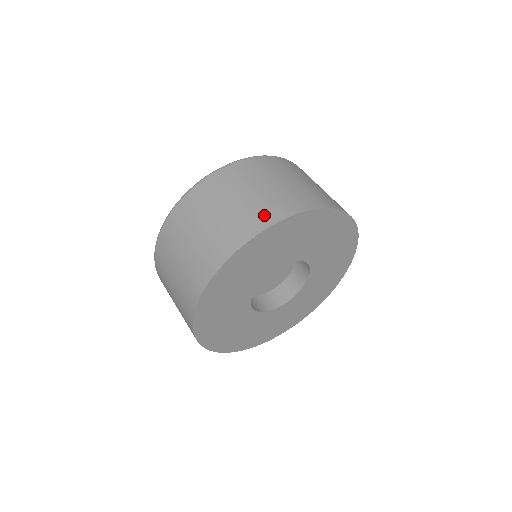
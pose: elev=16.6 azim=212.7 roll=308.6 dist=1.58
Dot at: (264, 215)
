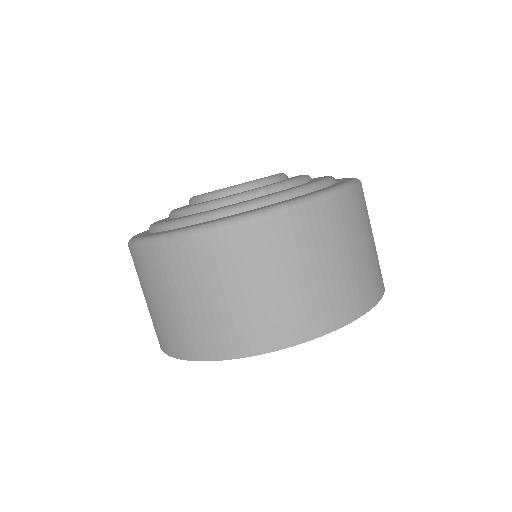
Dot at: (300, 324)
